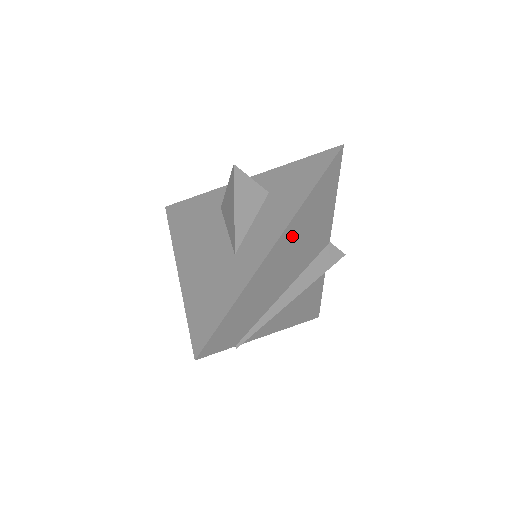
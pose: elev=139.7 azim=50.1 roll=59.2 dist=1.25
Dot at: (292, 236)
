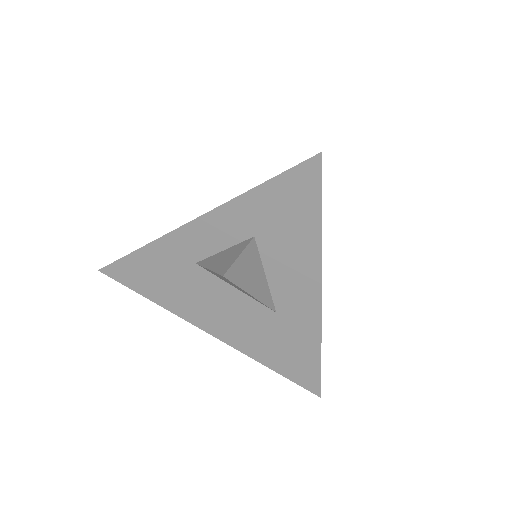
Dot at: occluded
